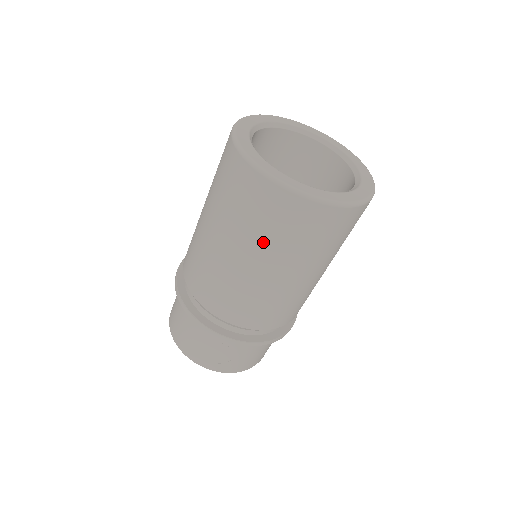
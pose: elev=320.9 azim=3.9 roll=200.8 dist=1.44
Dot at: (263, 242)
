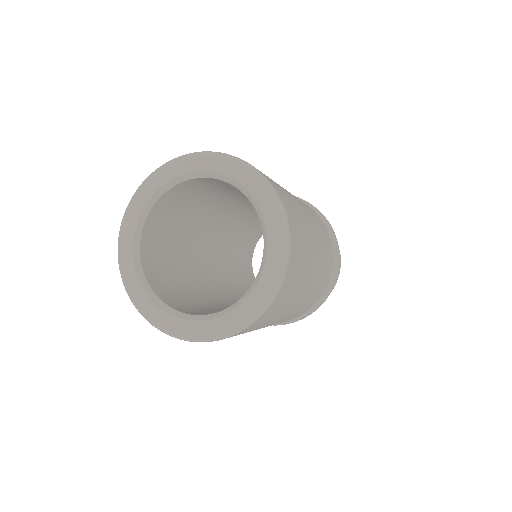
Dot at: occluded
